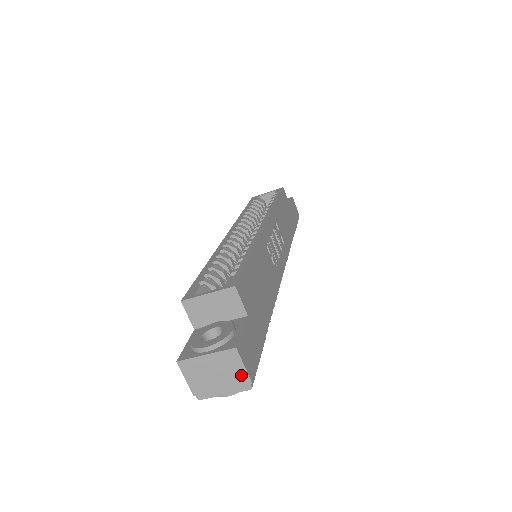
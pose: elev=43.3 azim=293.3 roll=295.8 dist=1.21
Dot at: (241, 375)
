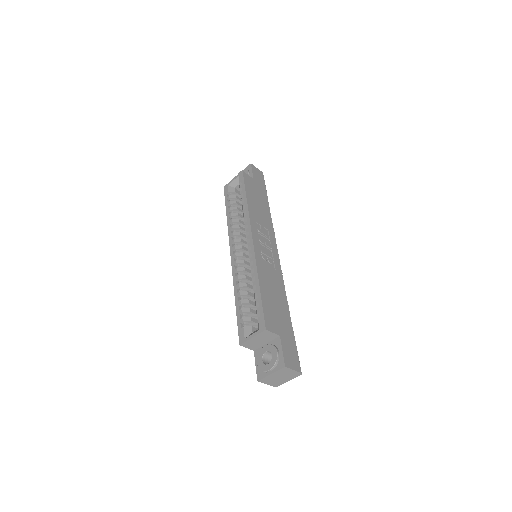
Dot at: (293, 373)
